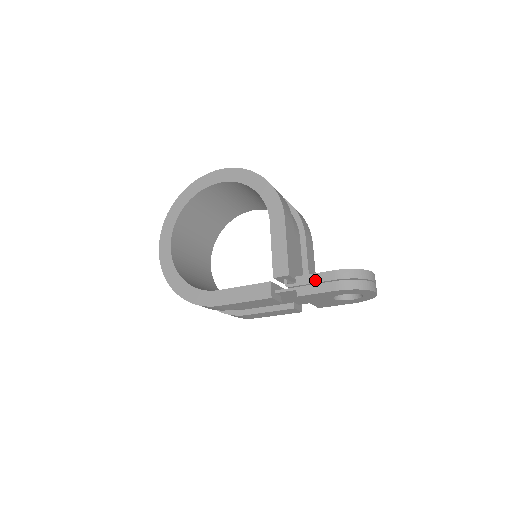
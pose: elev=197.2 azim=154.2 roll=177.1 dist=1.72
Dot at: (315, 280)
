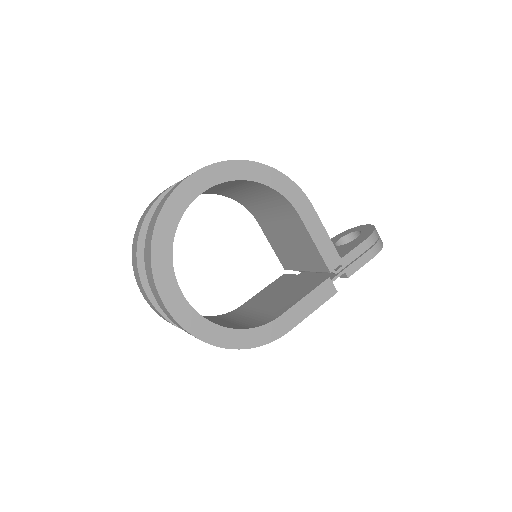
Dot at: (357, 255)
